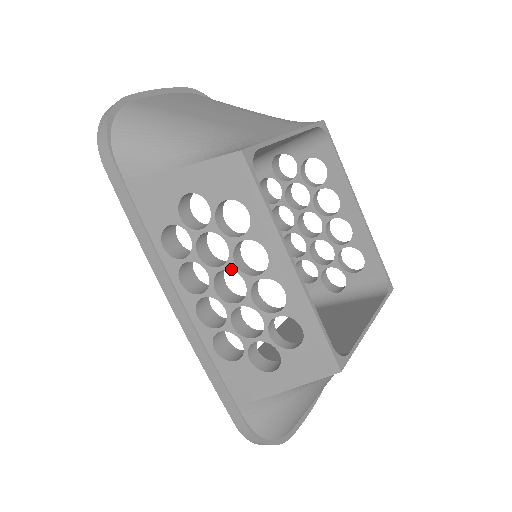
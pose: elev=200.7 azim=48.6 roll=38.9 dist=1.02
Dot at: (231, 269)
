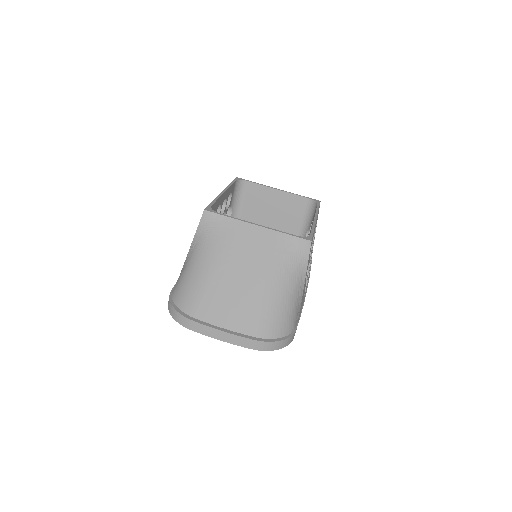
Dot at: occluded
